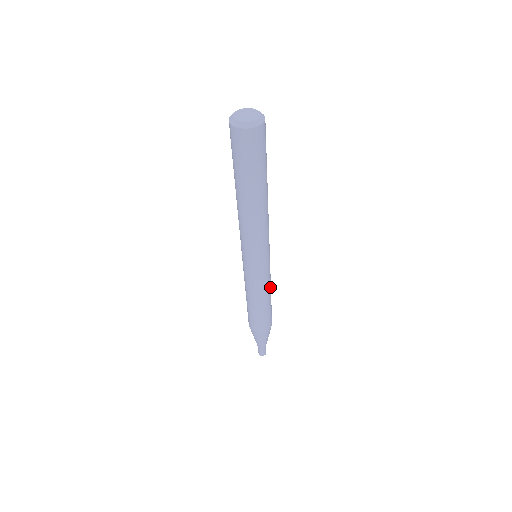
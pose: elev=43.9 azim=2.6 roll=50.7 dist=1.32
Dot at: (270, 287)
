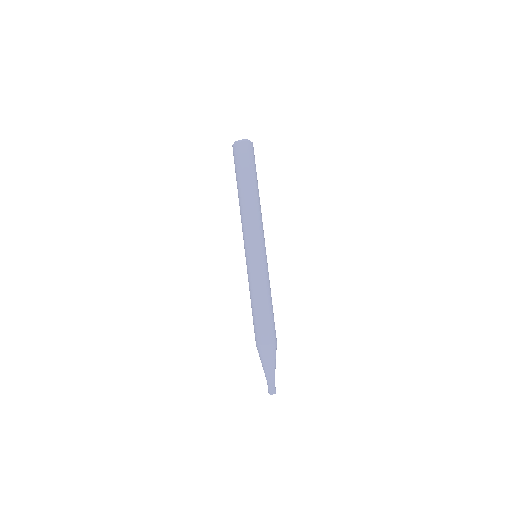
Dot at: occluded
